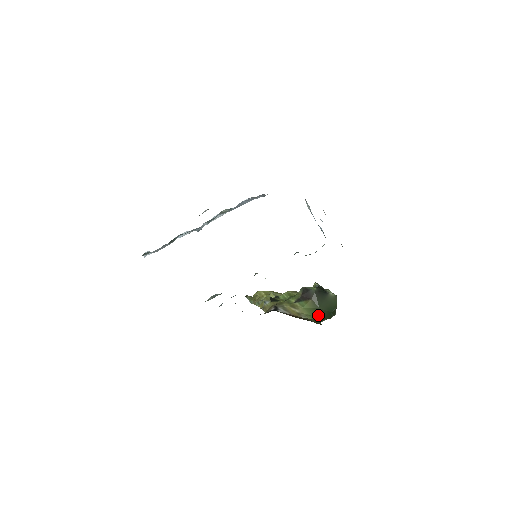
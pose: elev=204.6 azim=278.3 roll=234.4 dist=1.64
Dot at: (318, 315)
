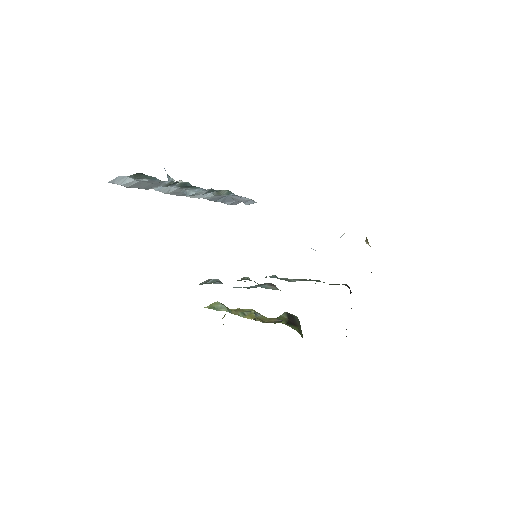
Dot at: occluded
